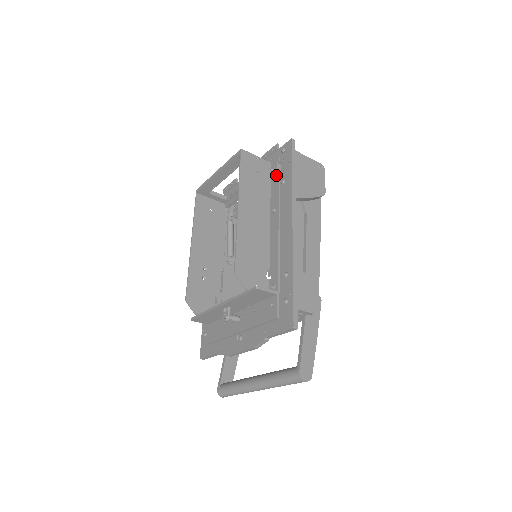
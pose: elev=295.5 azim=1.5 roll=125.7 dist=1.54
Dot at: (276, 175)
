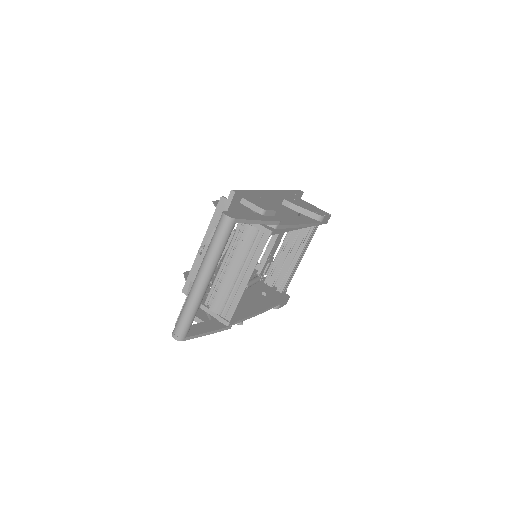
Dot at: occluded
